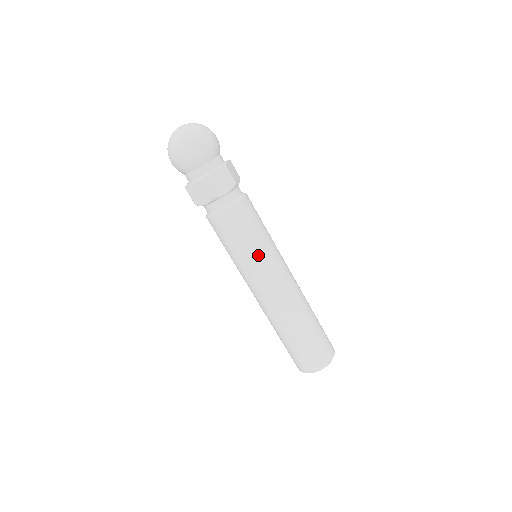
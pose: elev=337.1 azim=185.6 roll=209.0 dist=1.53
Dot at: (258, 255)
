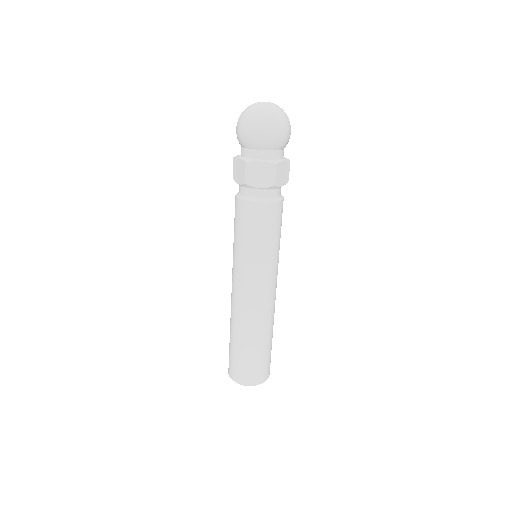
Dot at: (252, 258)
